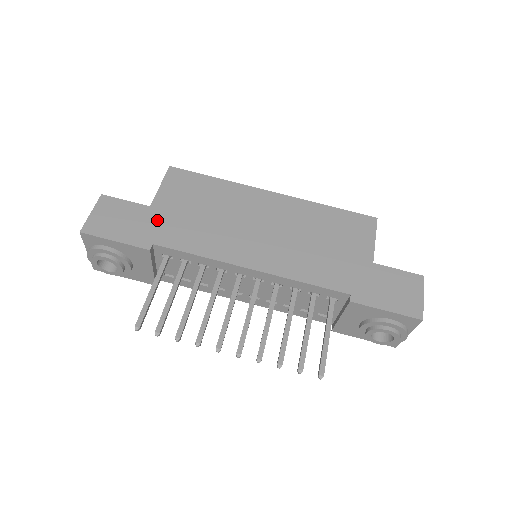
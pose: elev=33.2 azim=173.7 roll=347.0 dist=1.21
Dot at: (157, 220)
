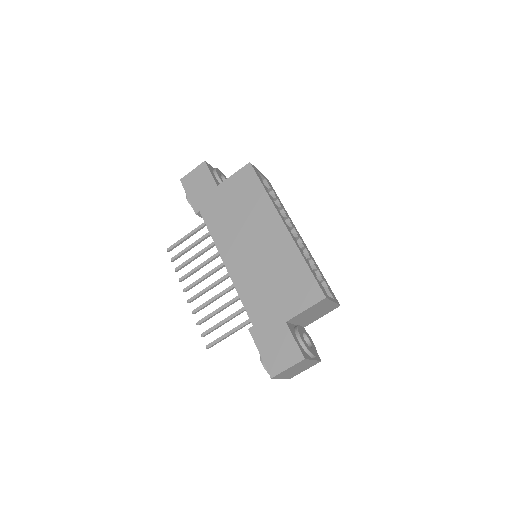
Dot at: (213, 197)
